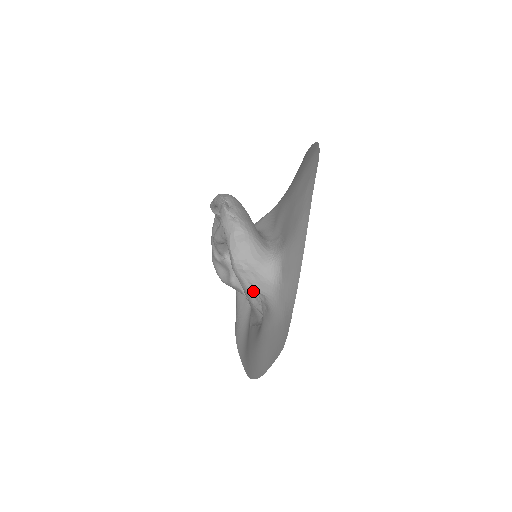
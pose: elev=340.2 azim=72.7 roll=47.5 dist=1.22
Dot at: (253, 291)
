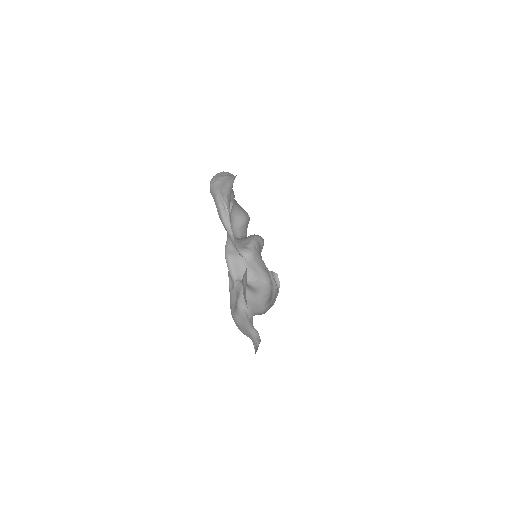
Dot at: (221, 197)
